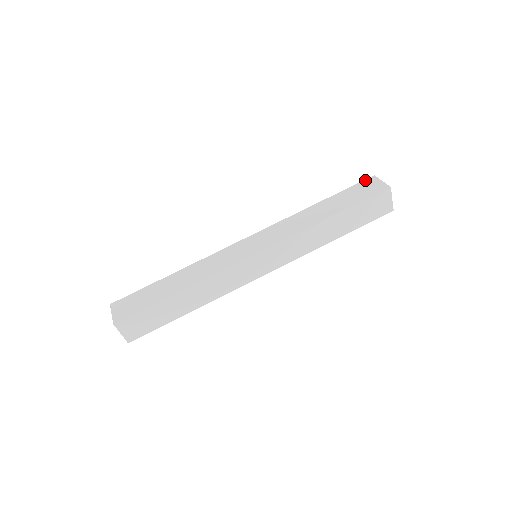
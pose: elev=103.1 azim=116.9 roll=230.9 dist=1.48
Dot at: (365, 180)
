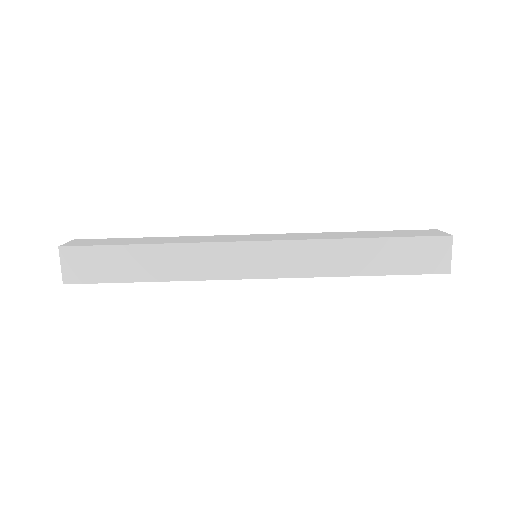
Dot at: (438, 238)
